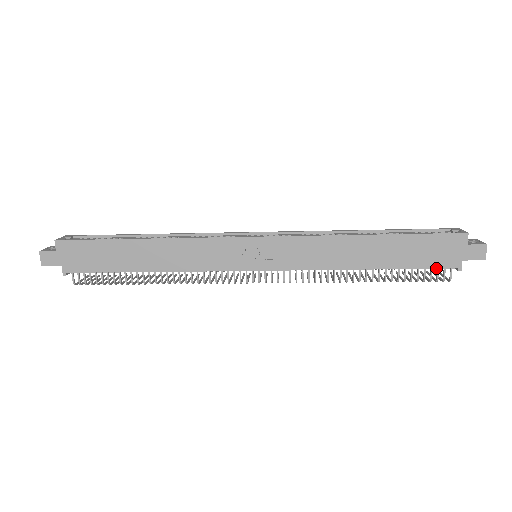
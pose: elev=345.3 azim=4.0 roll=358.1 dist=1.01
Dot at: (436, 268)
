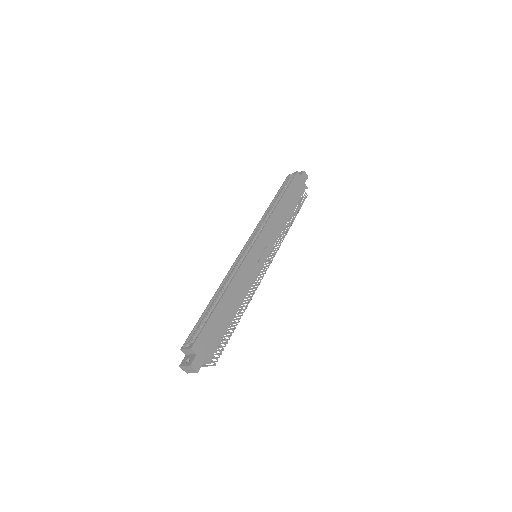
Dot at: occluded
